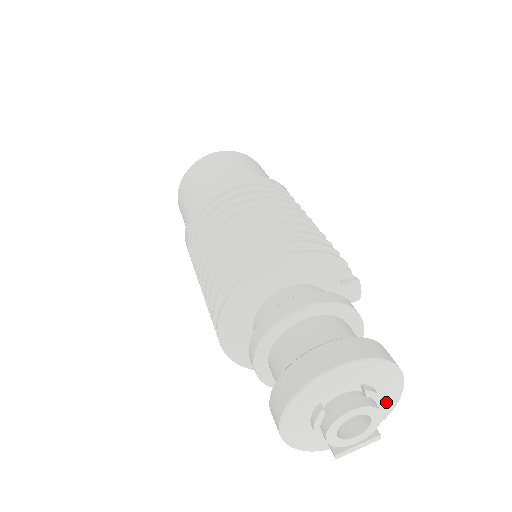
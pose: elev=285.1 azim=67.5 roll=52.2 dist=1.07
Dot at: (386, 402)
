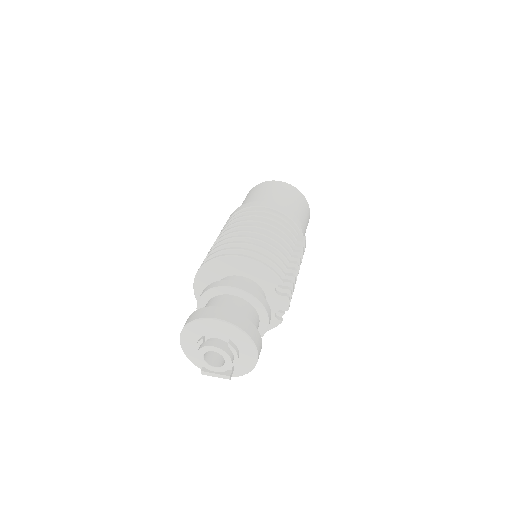
Dot at: (245, 363)
